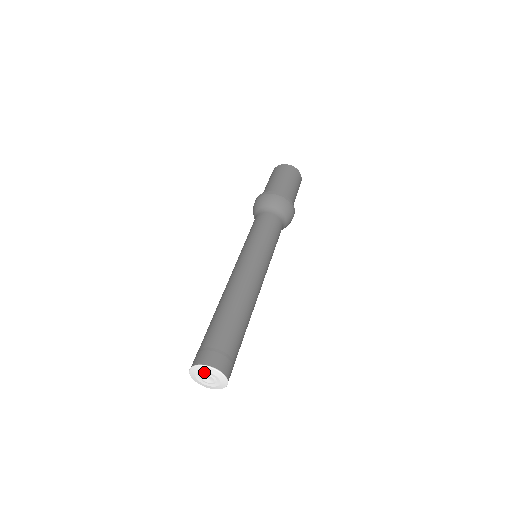
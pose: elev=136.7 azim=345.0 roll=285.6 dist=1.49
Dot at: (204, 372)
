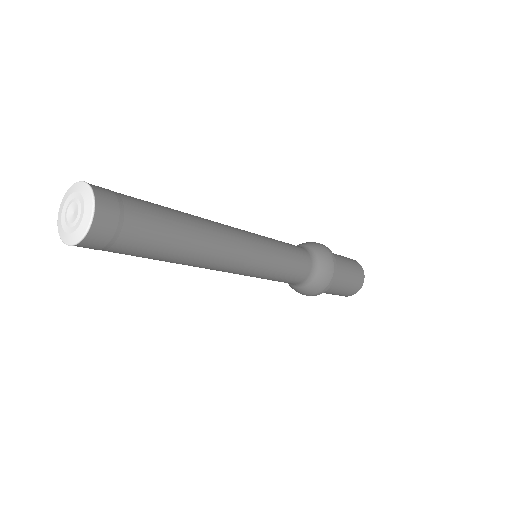
Dot at: (76, 195)
